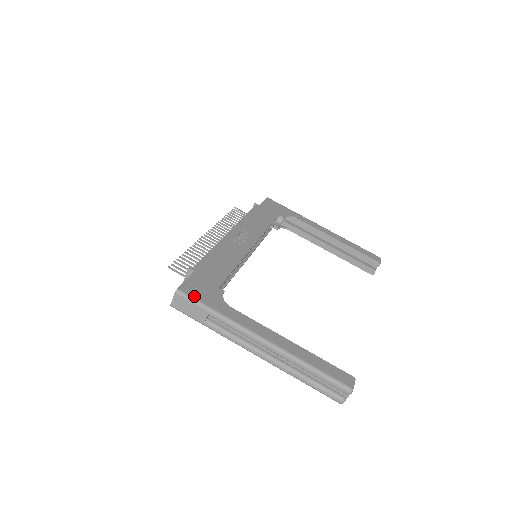
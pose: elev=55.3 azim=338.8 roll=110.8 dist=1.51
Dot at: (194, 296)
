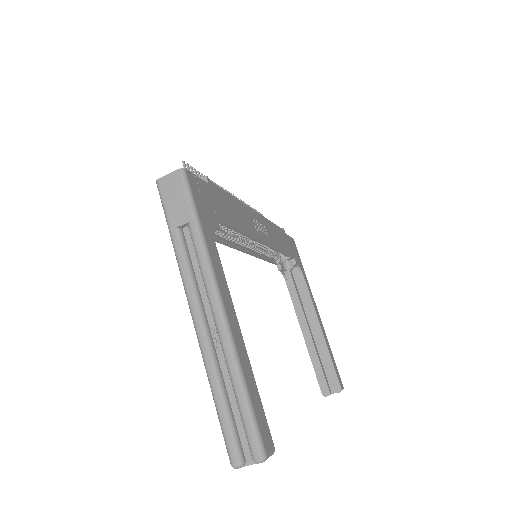
Dot at: (194, 192)
